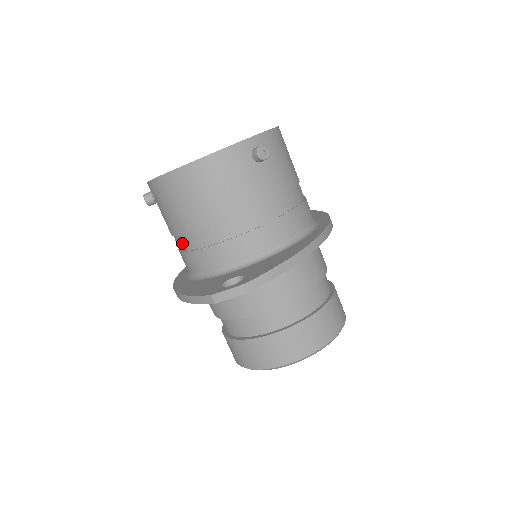
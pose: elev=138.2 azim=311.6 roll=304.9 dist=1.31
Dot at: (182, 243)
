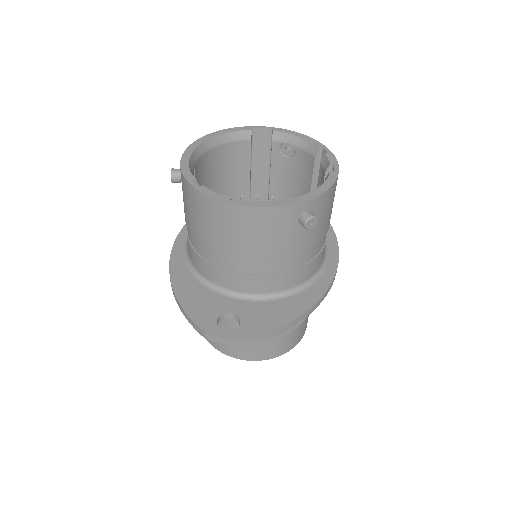
Dot at: (193, 241)
